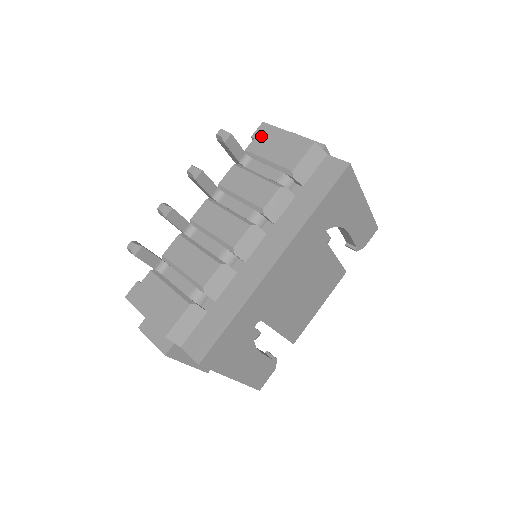
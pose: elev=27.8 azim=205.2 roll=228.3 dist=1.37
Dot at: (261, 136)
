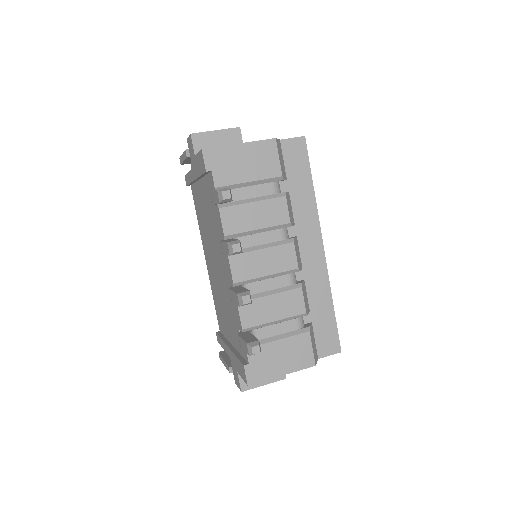
Dot at: (217, 164)
